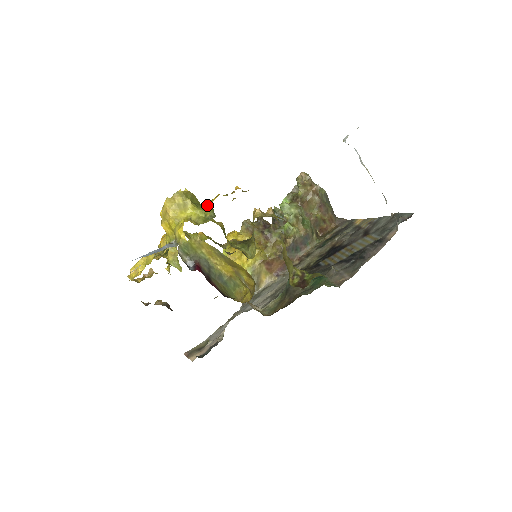
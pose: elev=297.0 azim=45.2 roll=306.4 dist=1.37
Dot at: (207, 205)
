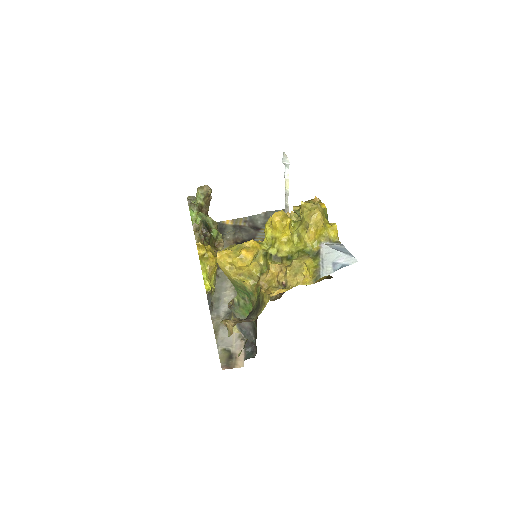
Dot at: occluded
